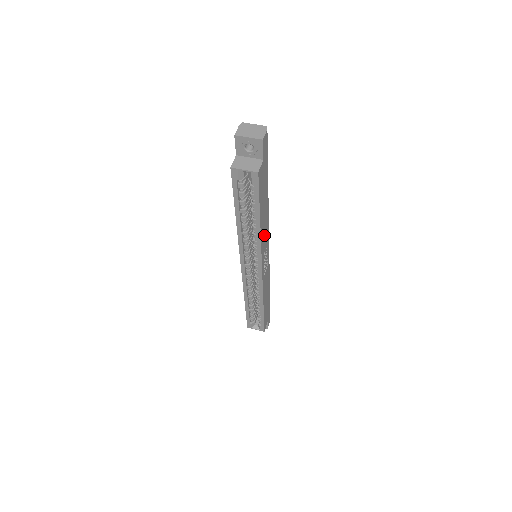
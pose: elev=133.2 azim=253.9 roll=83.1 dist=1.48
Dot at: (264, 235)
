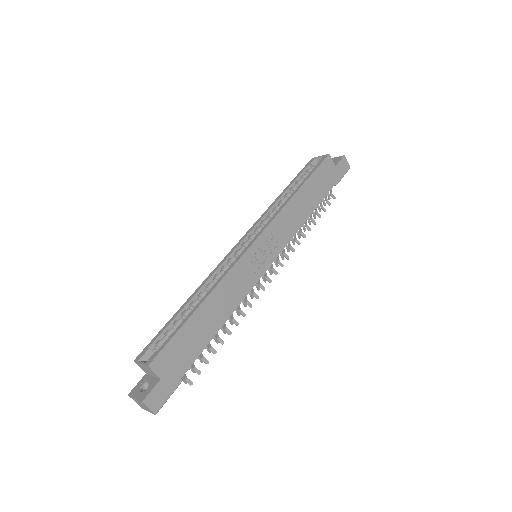
Dot at: (287, 220)
